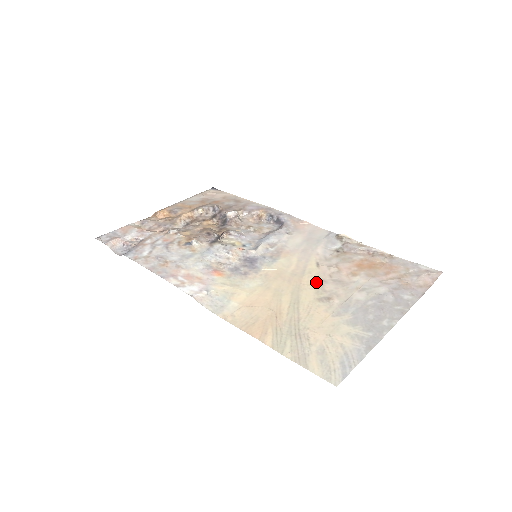
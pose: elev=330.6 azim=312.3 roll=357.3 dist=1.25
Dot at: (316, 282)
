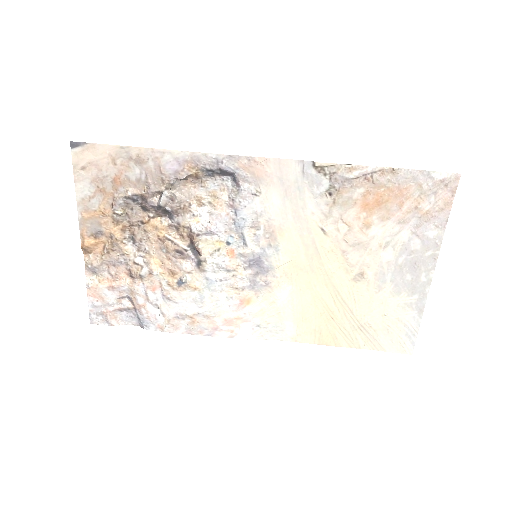
Dot at: (337, 258)
